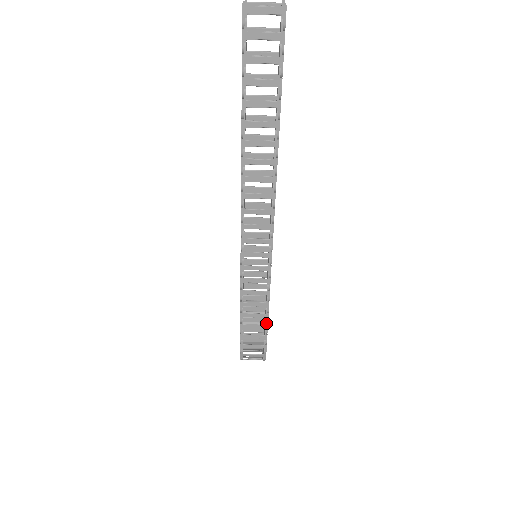
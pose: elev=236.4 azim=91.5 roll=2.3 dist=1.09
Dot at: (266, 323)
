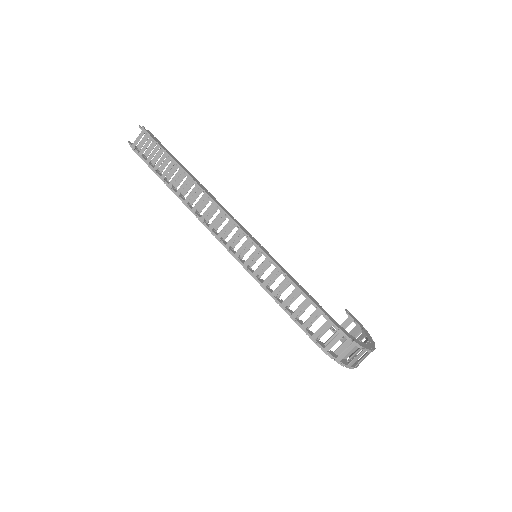
Dot at: (305, 296)
